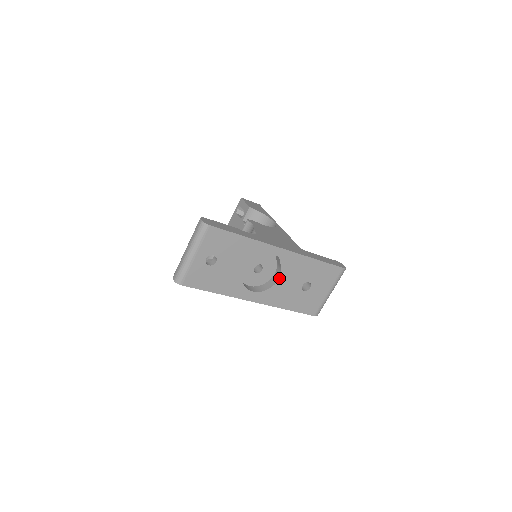
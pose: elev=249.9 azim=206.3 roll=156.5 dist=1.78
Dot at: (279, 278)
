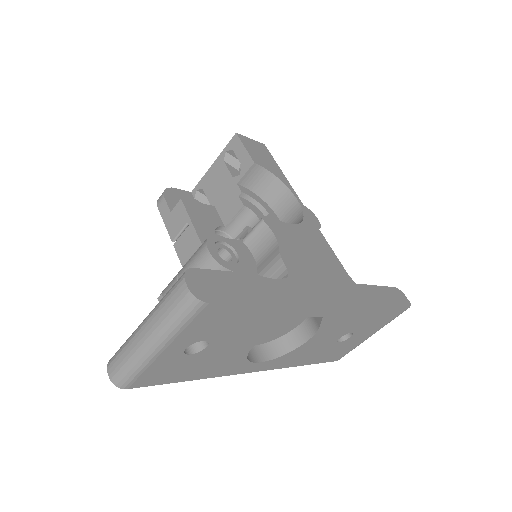
Dot at: (309, 339)
